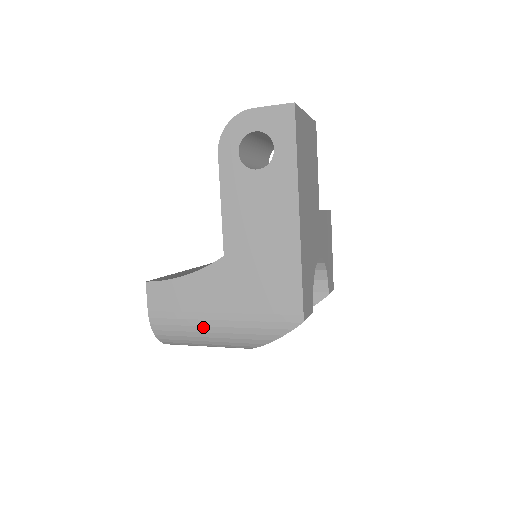
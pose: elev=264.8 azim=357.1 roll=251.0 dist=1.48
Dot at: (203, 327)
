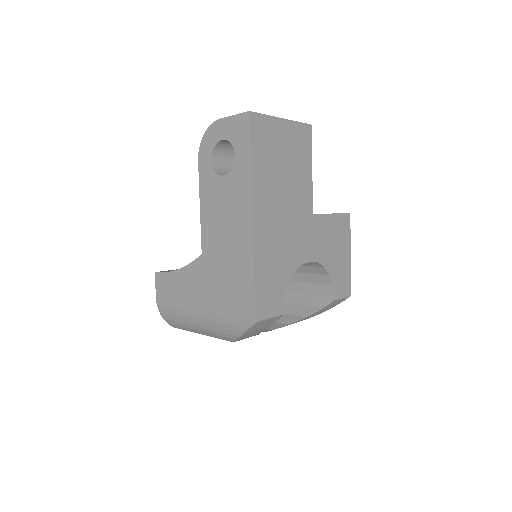
Dot at: (190, 317)
